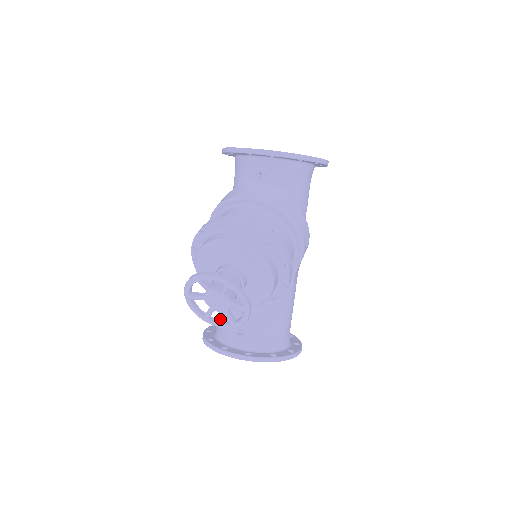
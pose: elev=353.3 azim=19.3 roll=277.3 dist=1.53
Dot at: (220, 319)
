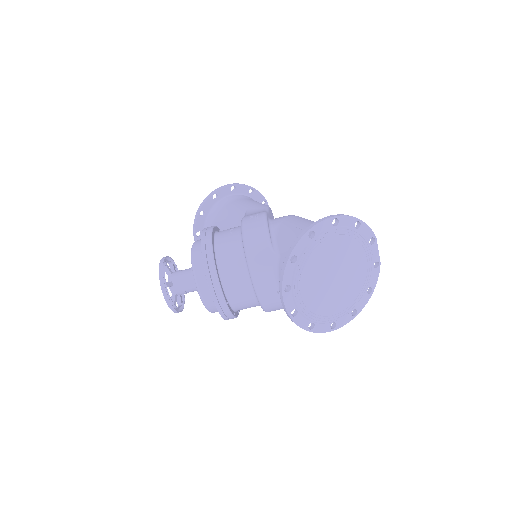
Dot at: (217, 217)
